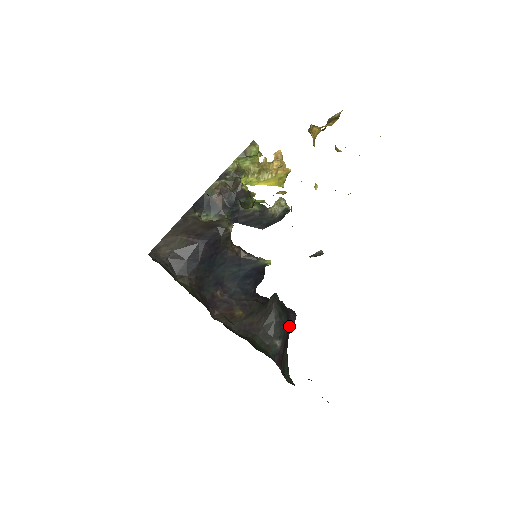
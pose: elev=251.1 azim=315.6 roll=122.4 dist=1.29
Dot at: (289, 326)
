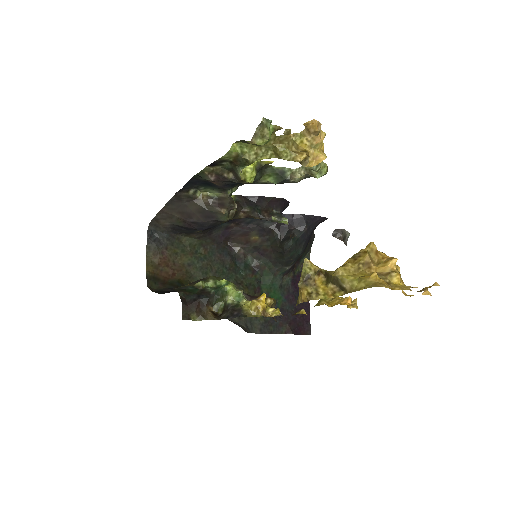
Dot at: occluded
